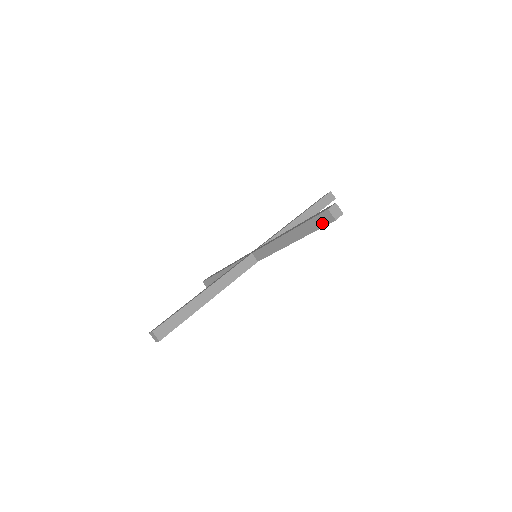
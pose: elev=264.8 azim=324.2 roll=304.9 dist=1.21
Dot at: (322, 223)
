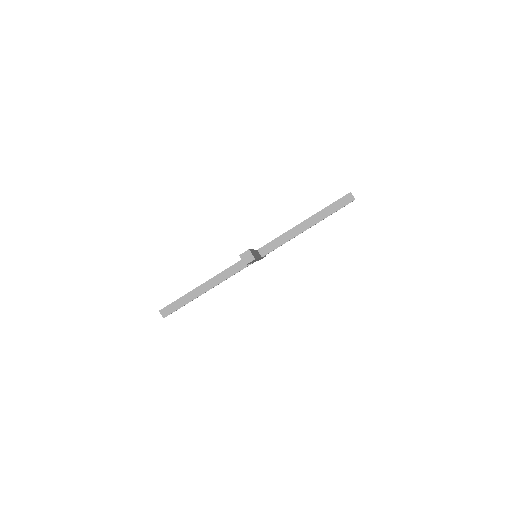
Dot at: occluded
